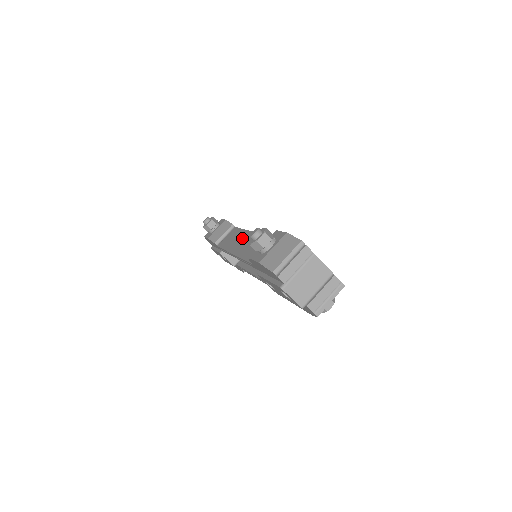
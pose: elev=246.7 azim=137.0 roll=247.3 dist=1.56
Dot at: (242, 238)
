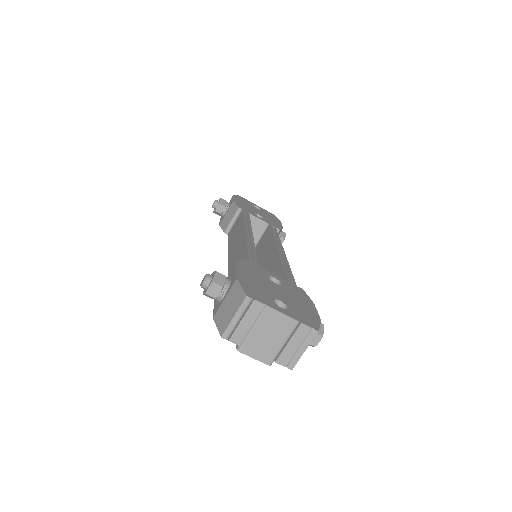
Dot at: (238, 237)
